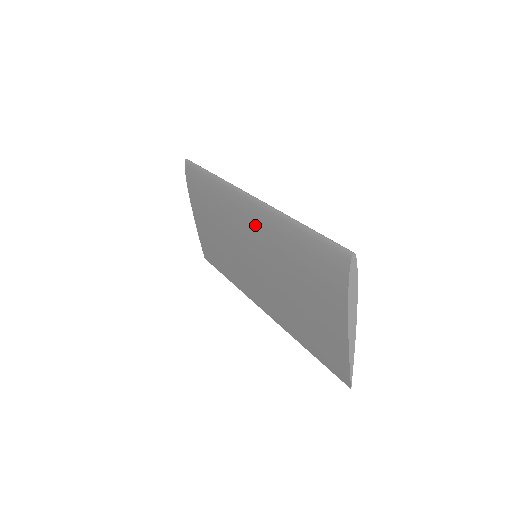
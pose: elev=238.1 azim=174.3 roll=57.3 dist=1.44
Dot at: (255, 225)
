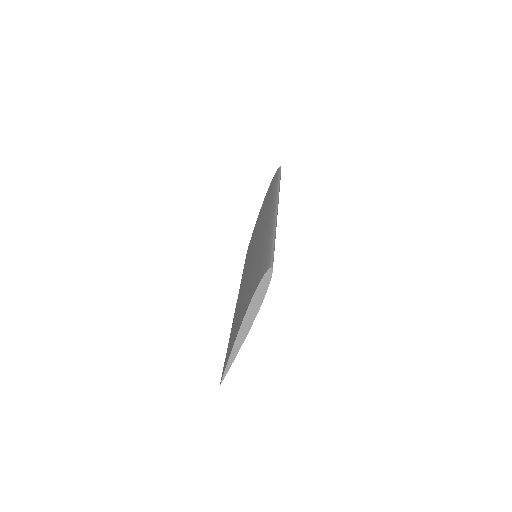
Dot at: (264, 228)
